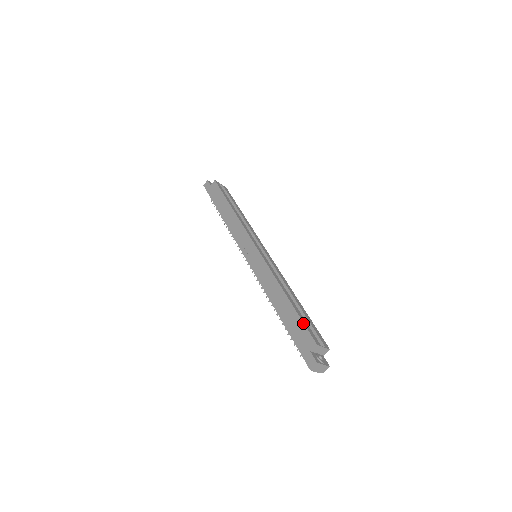
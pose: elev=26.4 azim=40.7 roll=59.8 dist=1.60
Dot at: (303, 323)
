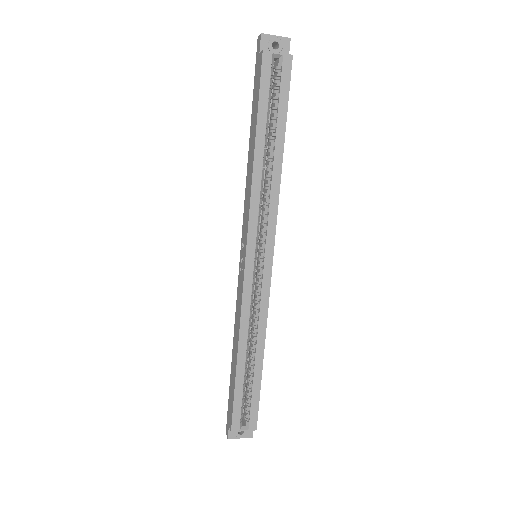
Dot at: (233, 402)
